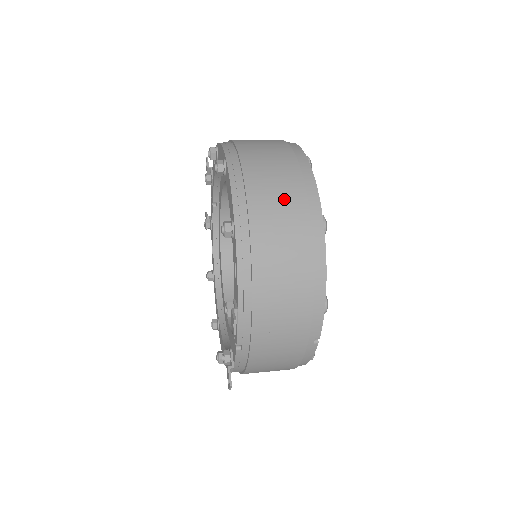
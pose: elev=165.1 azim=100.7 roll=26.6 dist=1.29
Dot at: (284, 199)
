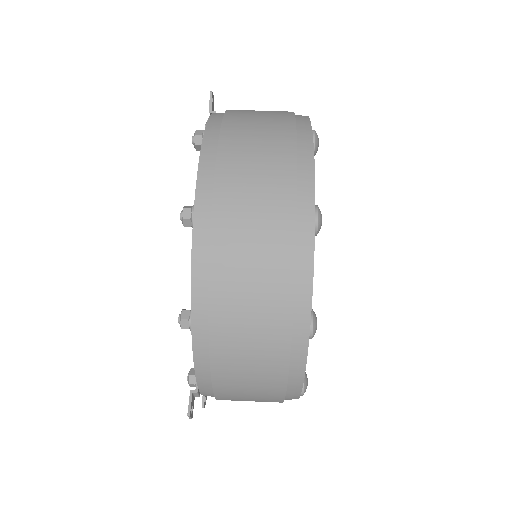
Dot at: (260, 301)
